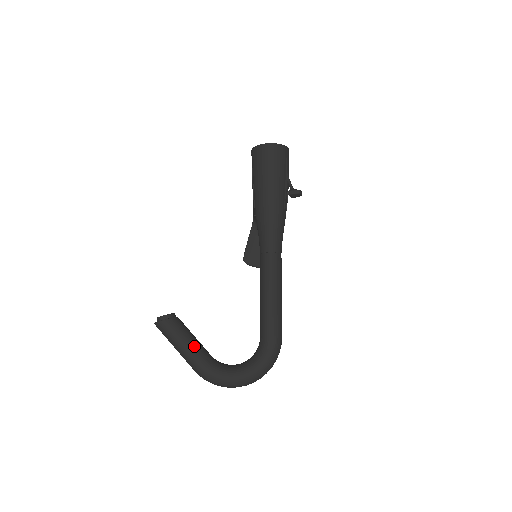
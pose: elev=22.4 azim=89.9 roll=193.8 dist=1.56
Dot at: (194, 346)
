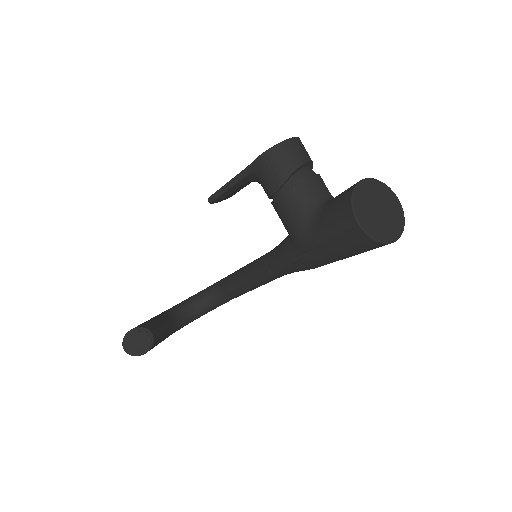
Dot at: (166, 337)
